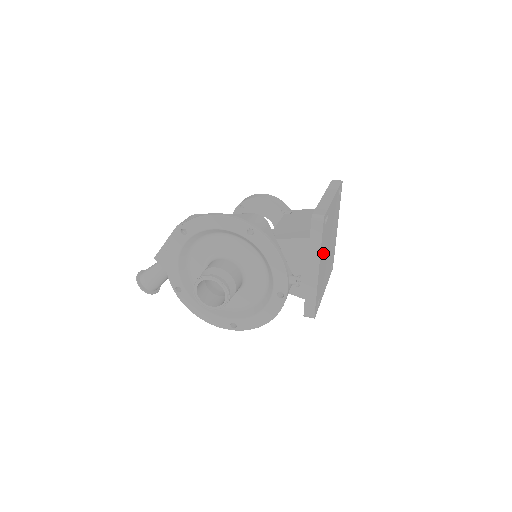
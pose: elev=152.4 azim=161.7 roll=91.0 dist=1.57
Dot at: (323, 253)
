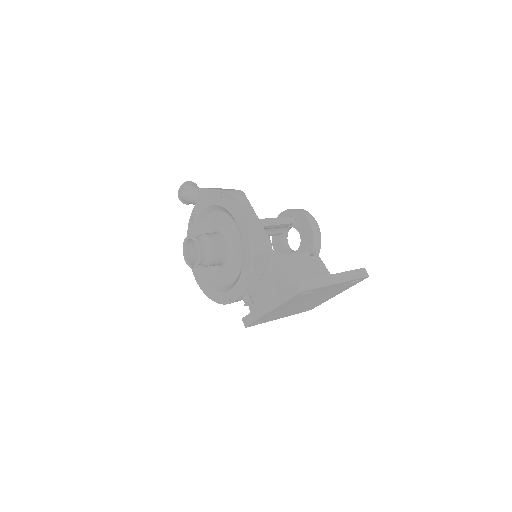
Dot at: (289, 304)
